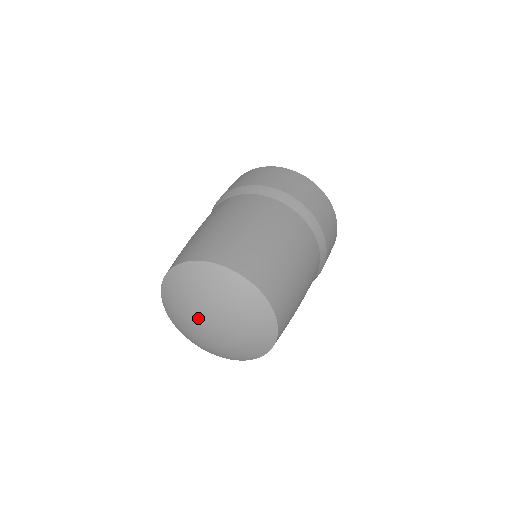
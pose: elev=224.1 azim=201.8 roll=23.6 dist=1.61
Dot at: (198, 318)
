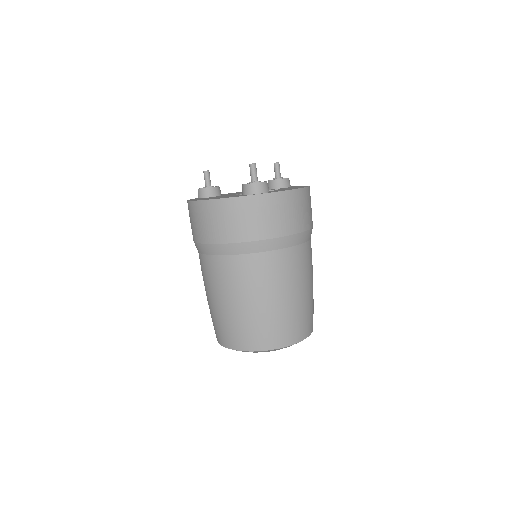
Dot at: occluded
